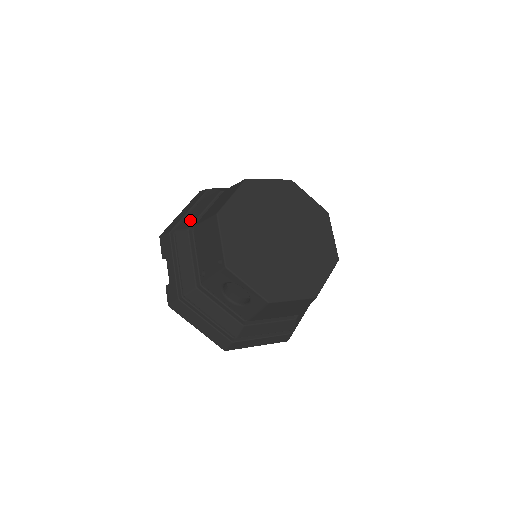
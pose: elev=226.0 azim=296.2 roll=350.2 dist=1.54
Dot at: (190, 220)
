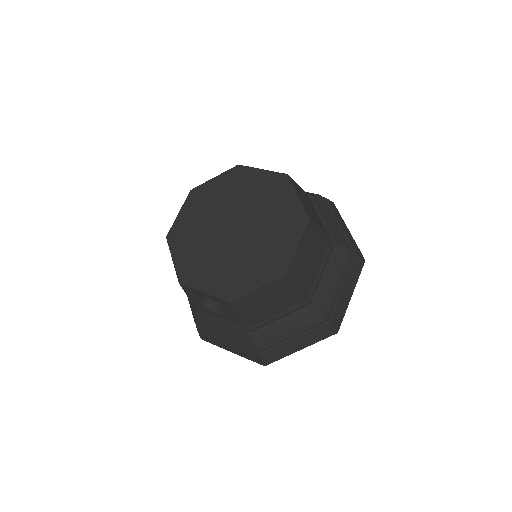
Dot at: occluded
